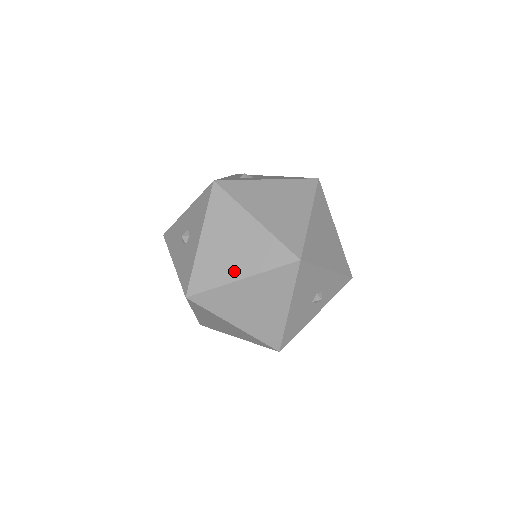
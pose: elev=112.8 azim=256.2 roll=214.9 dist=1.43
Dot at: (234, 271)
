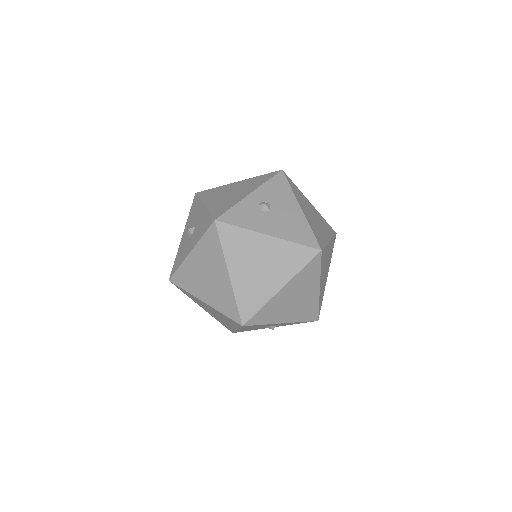
Dot at: (201, 293)
